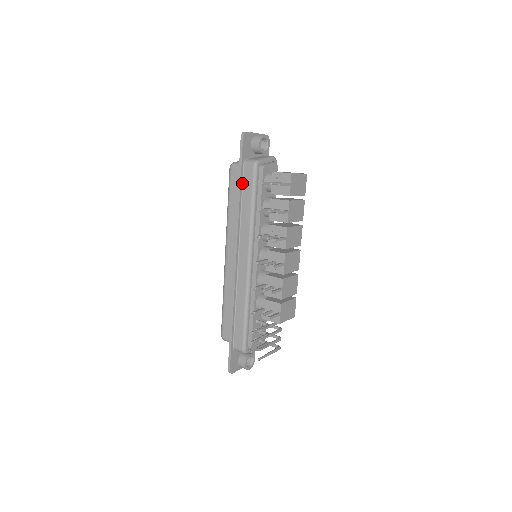
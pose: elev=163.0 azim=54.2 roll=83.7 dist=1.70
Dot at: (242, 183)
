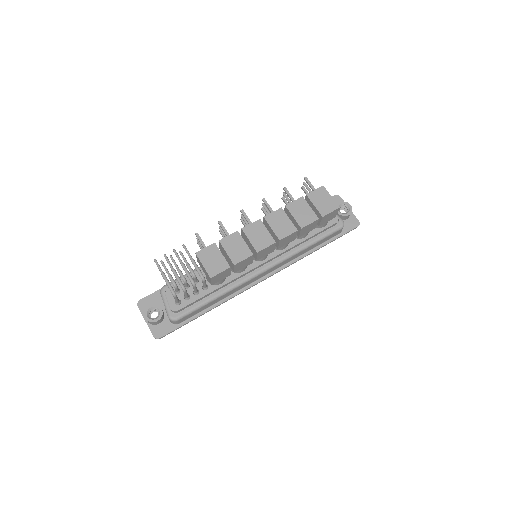
Dot at: occluded
